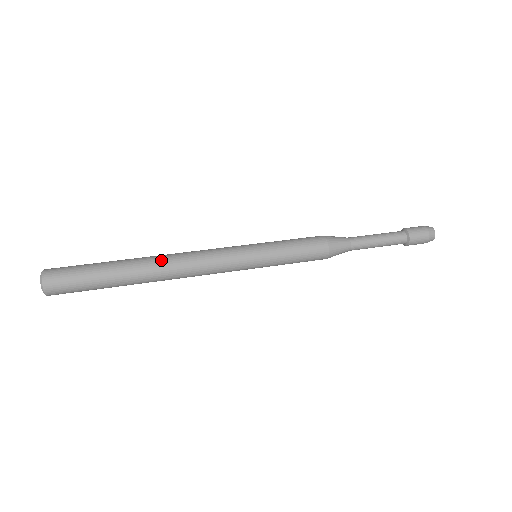
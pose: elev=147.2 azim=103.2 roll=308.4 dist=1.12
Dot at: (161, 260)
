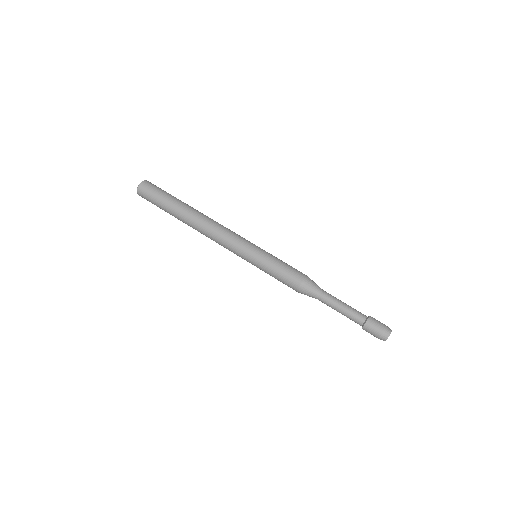
Dot at: (200, 217)
